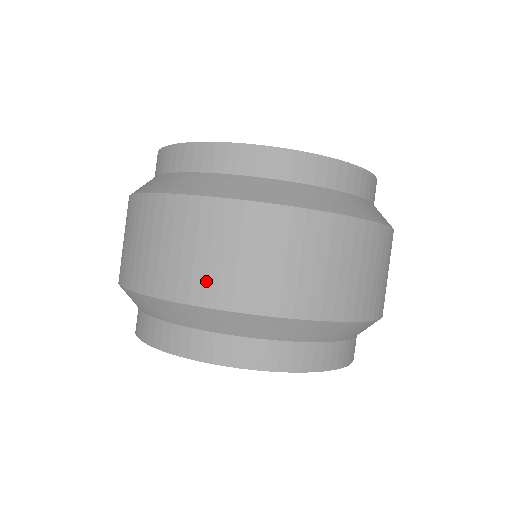
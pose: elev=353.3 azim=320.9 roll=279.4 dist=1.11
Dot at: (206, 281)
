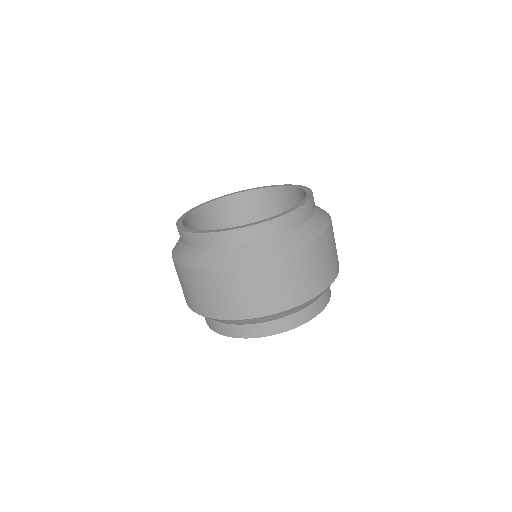
Dot at: (269, 303)
